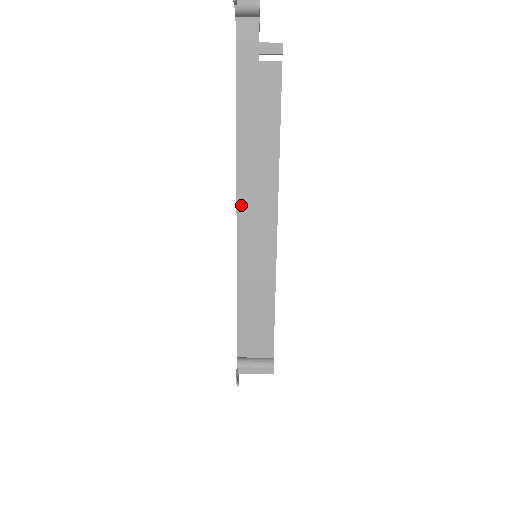
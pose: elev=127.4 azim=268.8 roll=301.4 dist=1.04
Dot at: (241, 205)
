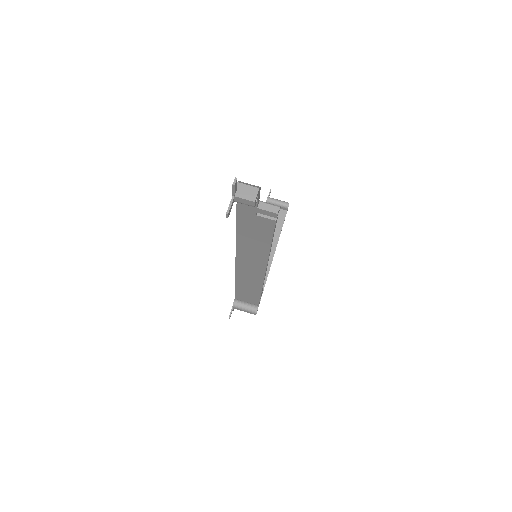
Dot at: (239, 259)
